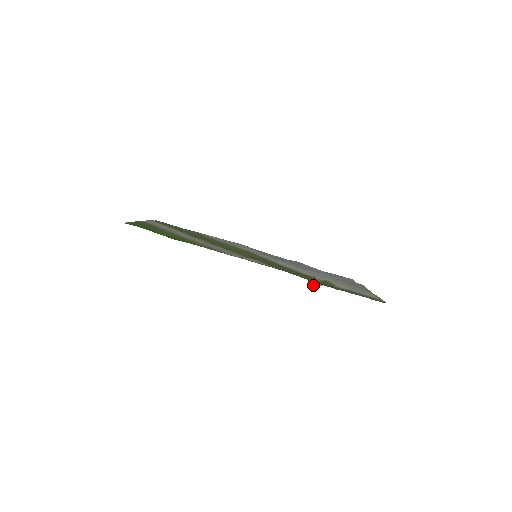
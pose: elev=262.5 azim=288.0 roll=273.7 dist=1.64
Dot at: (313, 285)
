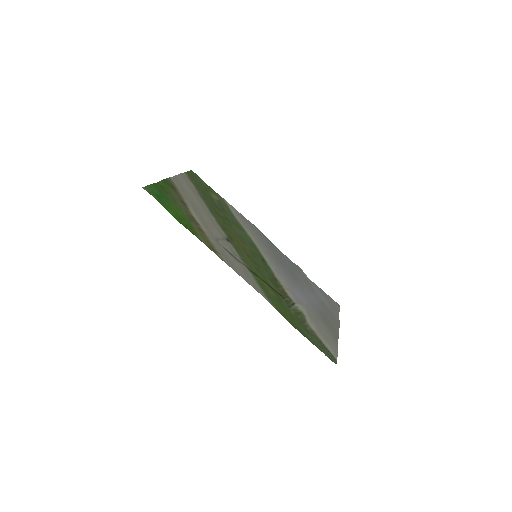
Dot at: occluded
